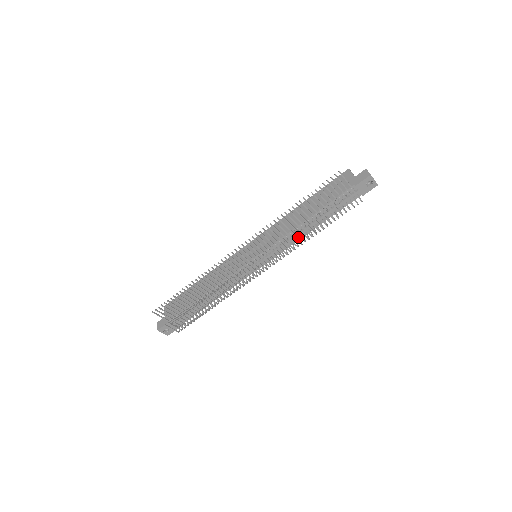
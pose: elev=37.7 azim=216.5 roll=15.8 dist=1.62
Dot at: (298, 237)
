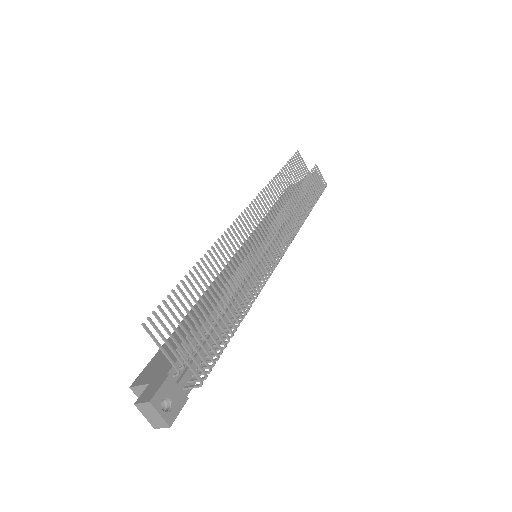
Dot at: occluded
